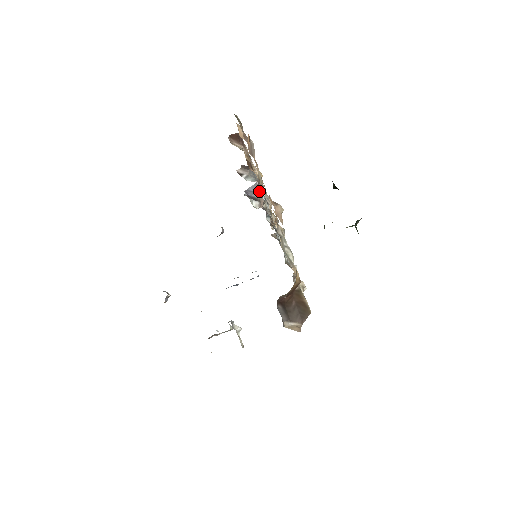
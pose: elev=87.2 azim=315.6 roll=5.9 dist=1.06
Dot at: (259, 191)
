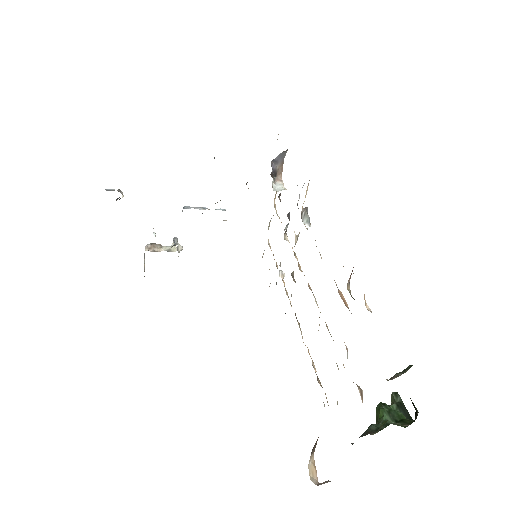
Dot at: (281, 158)
